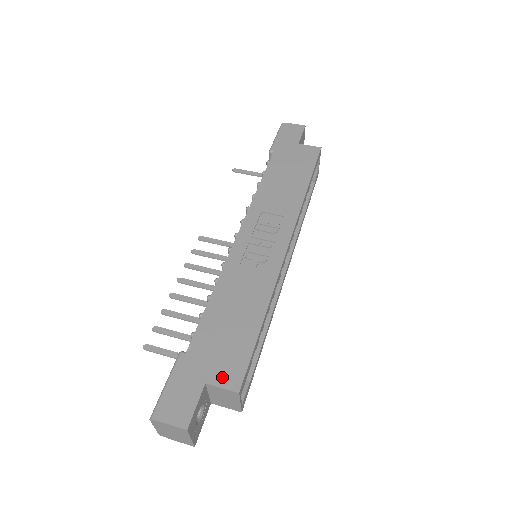
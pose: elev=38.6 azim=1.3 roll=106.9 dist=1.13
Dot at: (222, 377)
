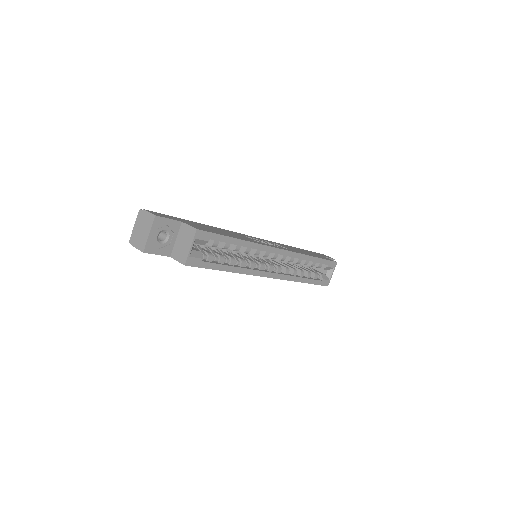
Dot at: (193, 226)
